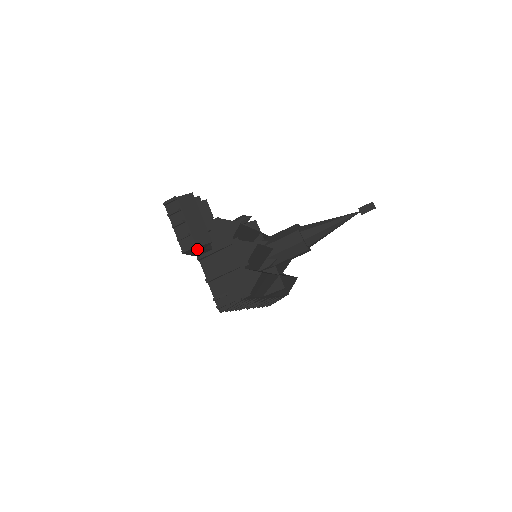
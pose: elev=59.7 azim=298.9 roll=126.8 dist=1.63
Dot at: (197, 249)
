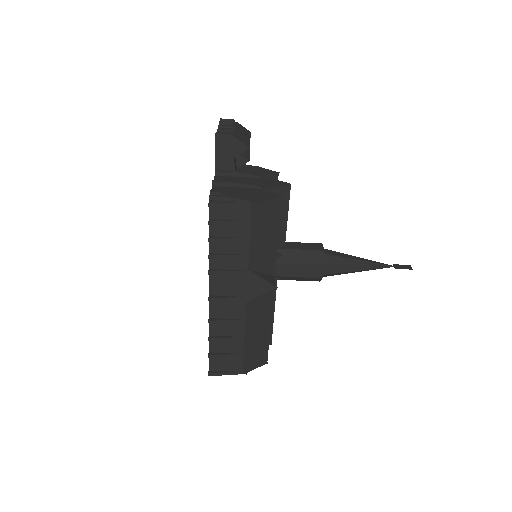
Dot at: (230, 146)
